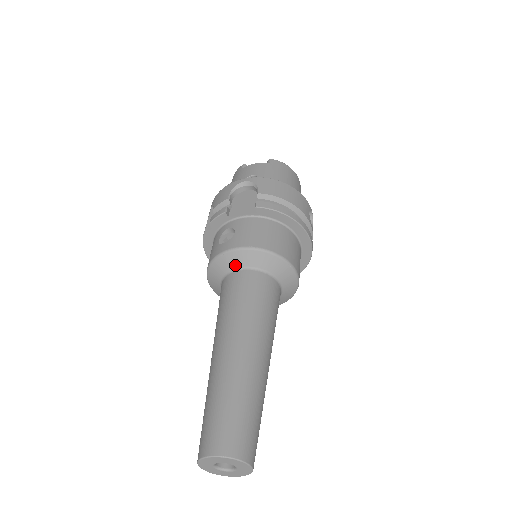
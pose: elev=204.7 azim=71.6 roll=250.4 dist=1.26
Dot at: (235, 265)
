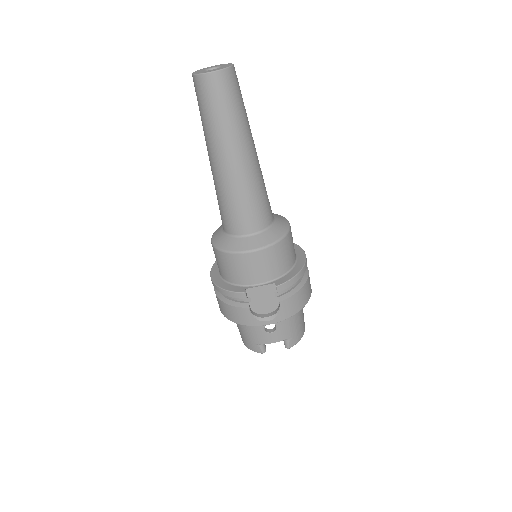
Dot at: occluded
